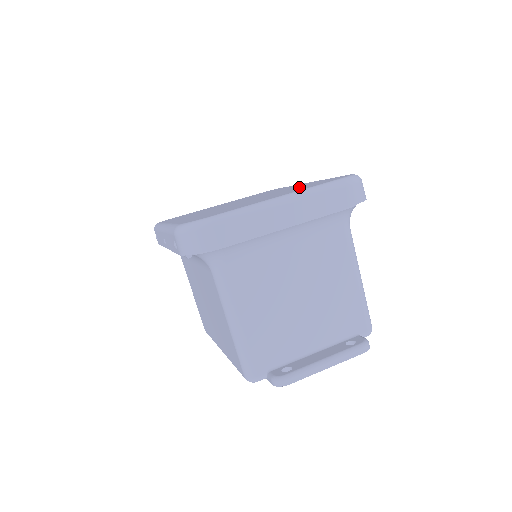
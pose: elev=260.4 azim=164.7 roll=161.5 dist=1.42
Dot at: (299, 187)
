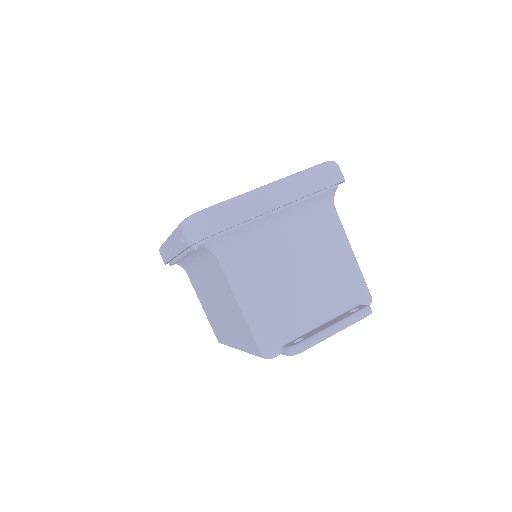
Dot at: occluded
